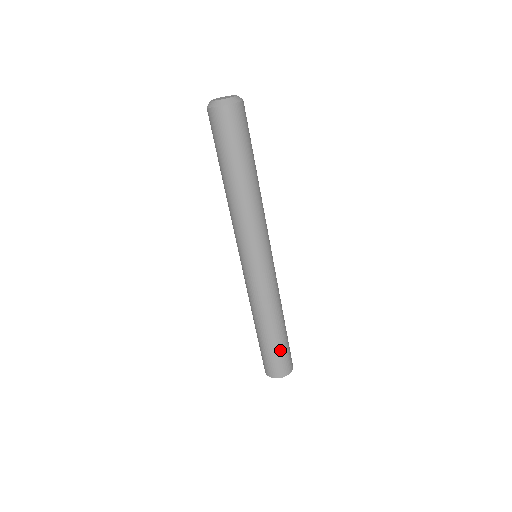
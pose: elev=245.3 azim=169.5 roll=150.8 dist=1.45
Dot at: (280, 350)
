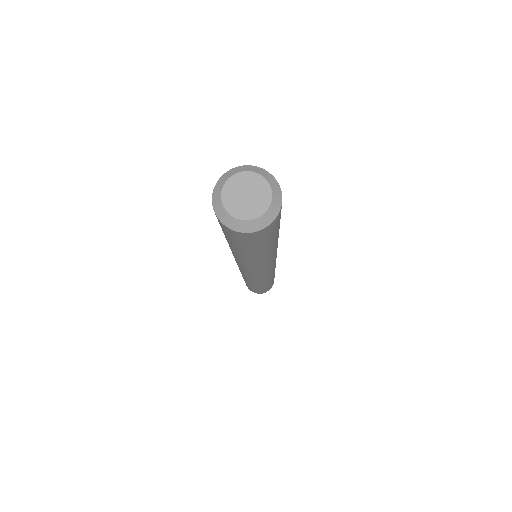
Dot at: occluded
